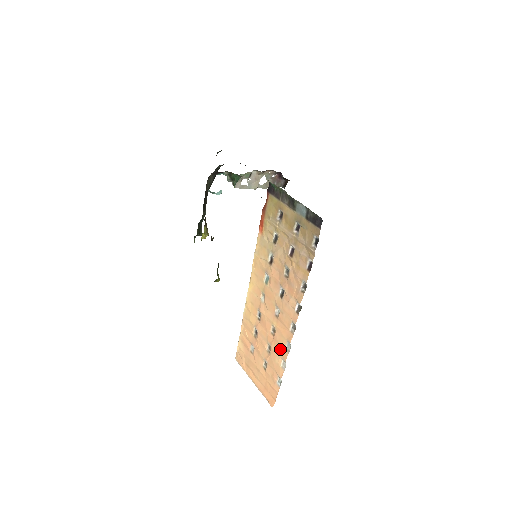
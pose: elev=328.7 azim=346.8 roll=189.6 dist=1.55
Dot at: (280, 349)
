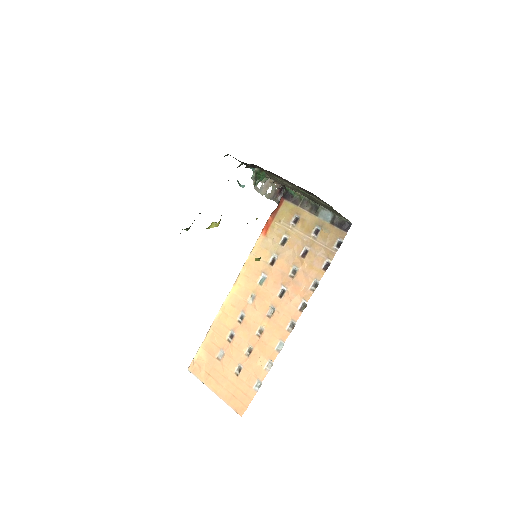
Dot at: (267, 350)
